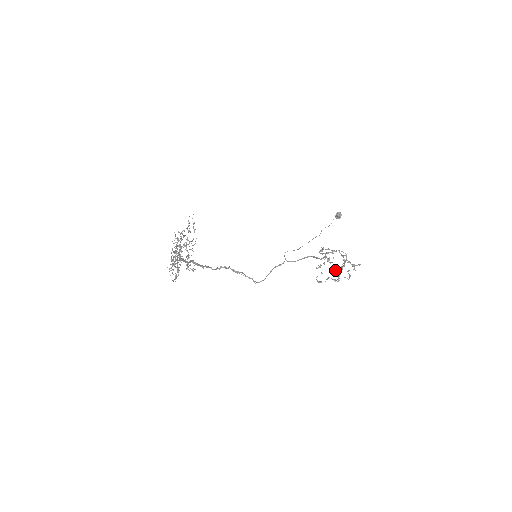
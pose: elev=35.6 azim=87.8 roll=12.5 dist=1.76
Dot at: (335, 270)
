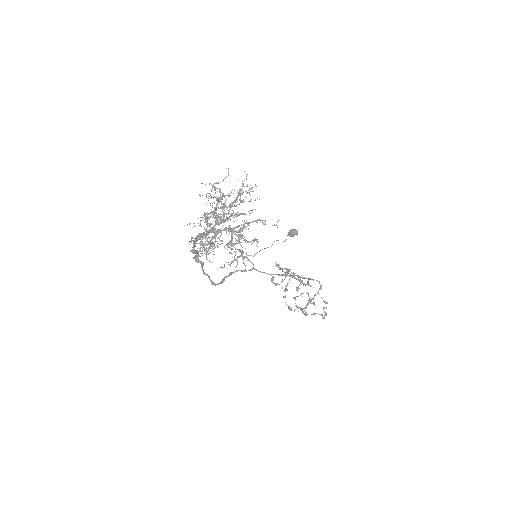
Dot at: (295, 298)
